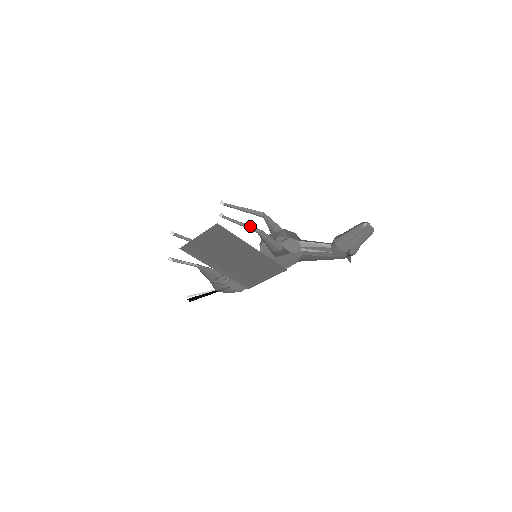
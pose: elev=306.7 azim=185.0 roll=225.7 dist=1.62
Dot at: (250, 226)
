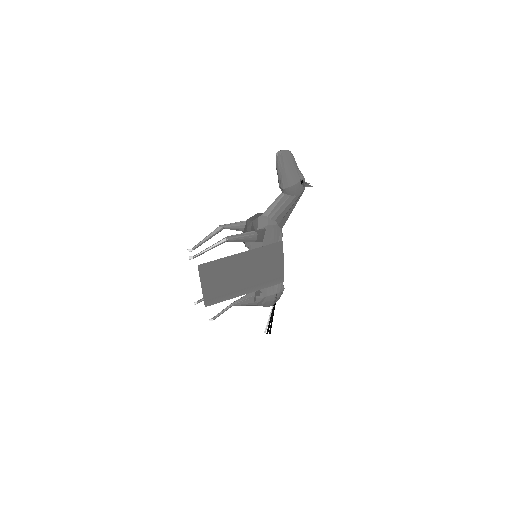
Dot at: (216, 243)
